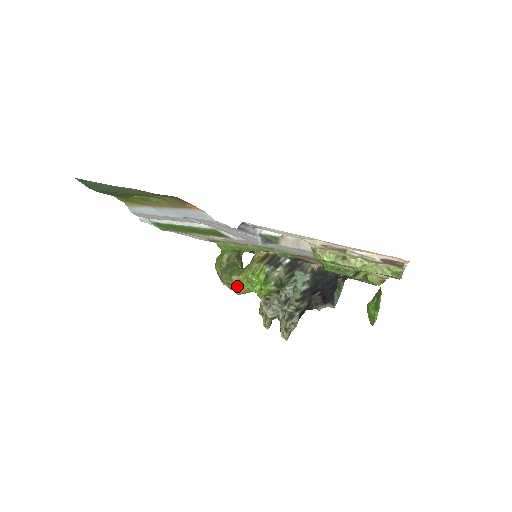
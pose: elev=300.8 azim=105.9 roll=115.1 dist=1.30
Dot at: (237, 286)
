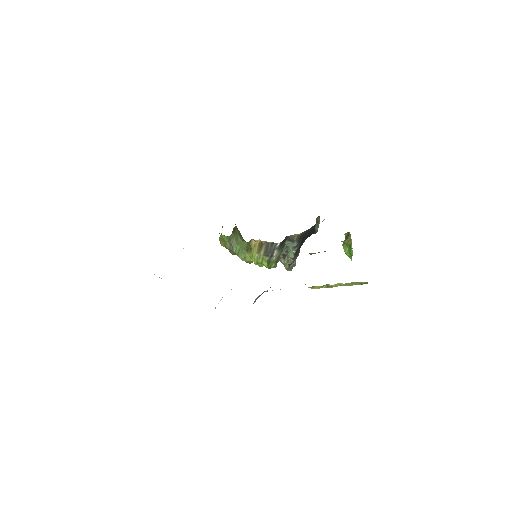
Dot at: (246, 261)
